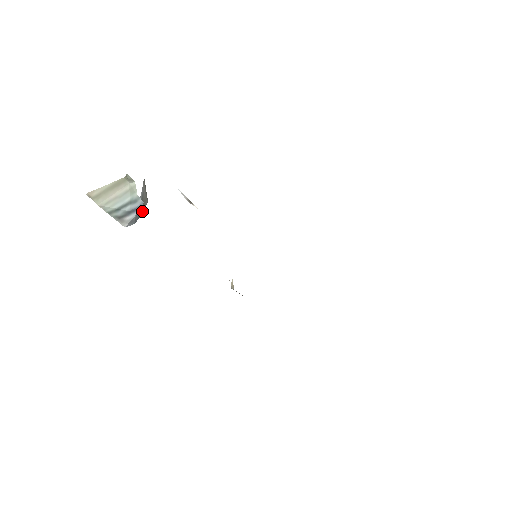
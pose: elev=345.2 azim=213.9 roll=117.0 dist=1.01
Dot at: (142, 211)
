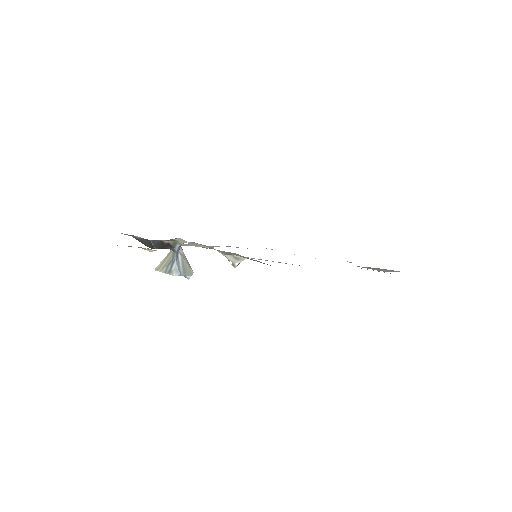
Dot at: (188, 274)
